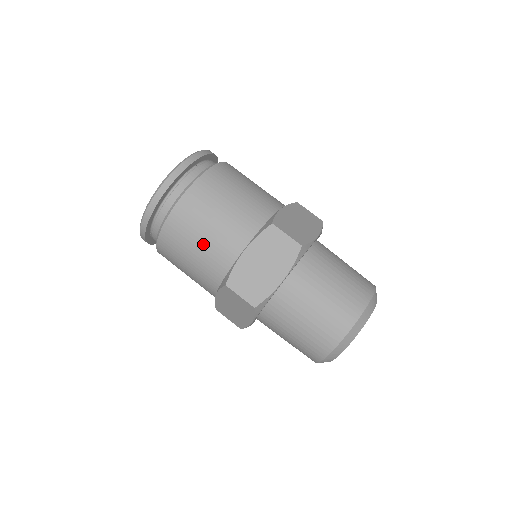
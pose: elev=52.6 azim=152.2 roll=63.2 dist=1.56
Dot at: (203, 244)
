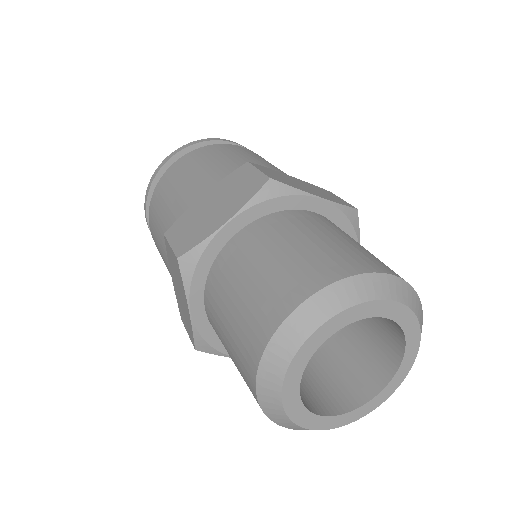
Dot at: (172, 199)
